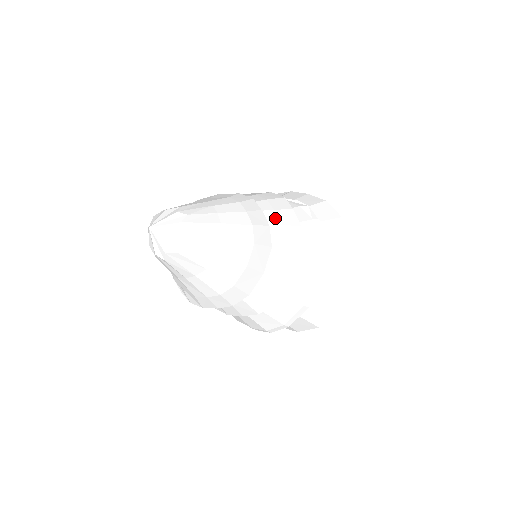
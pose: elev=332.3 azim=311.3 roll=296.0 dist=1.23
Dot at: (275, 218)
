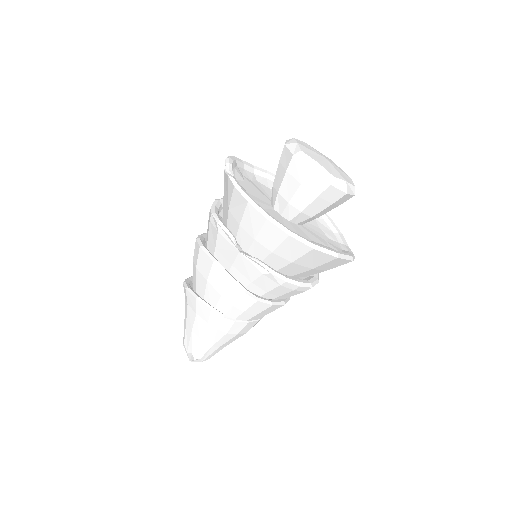
Dot at: (248, 315)
